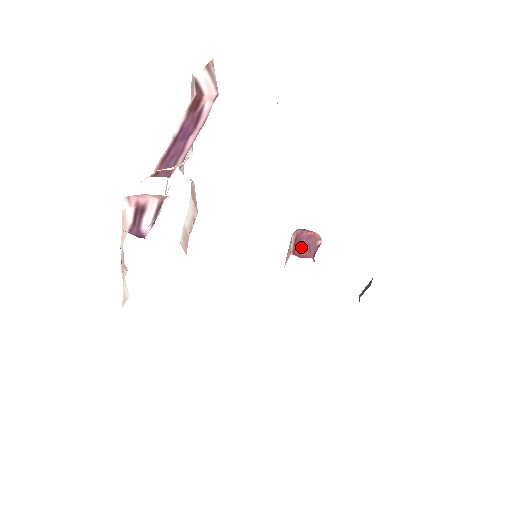
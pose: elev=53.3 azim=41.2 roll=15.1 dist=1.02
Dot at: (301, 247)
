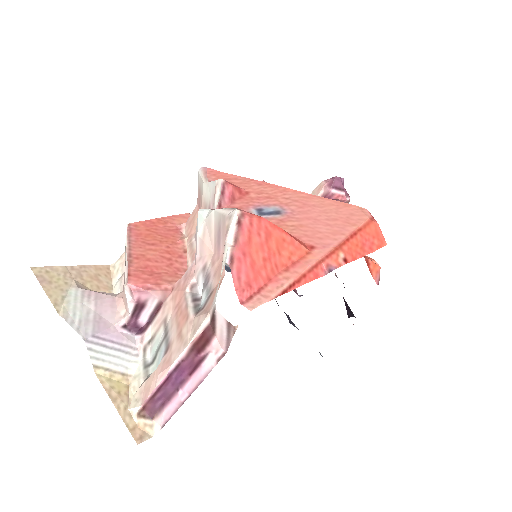
Dot at: occluded
